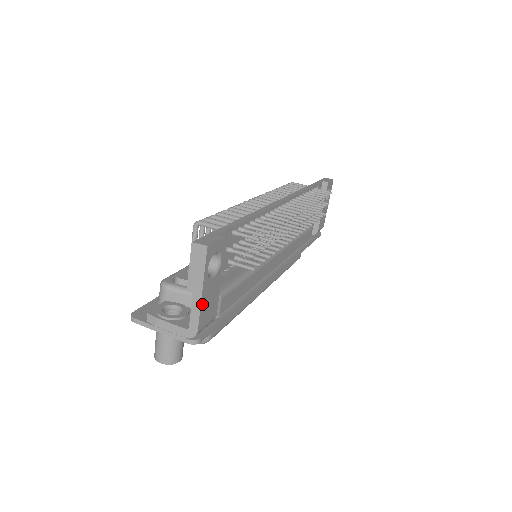
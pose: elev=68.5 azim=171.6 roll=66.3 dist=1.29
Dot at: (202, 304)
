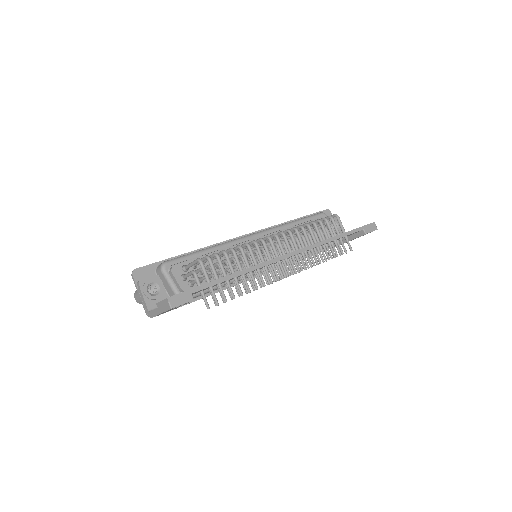
Dot at: (159, 314)
